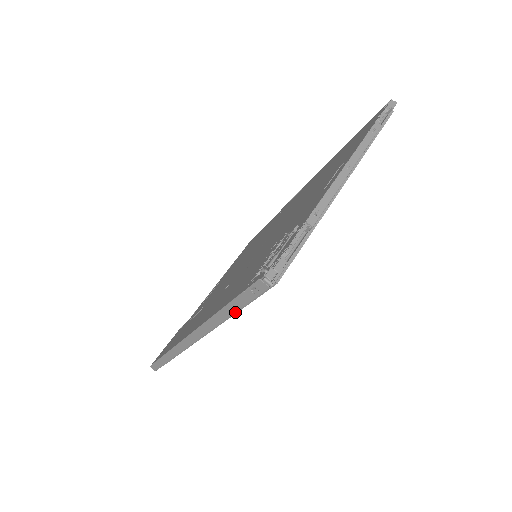
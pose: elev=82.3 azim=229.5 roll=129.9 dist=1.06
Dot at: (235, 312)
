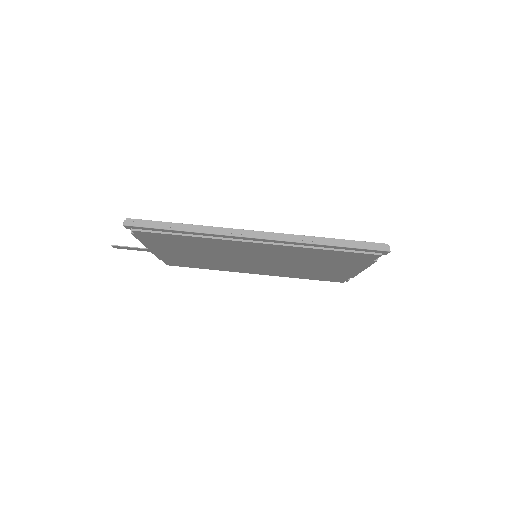
Dot at: (341, 246)
